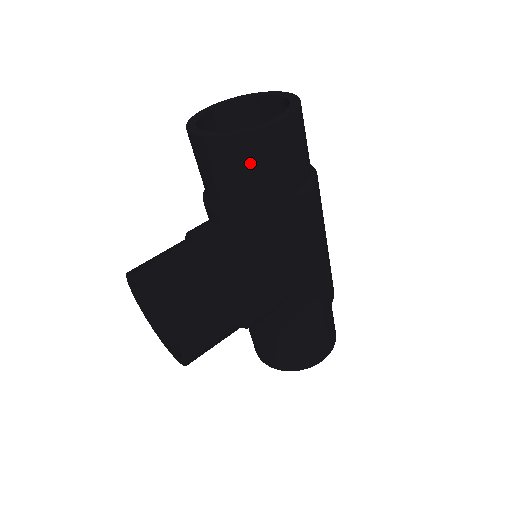
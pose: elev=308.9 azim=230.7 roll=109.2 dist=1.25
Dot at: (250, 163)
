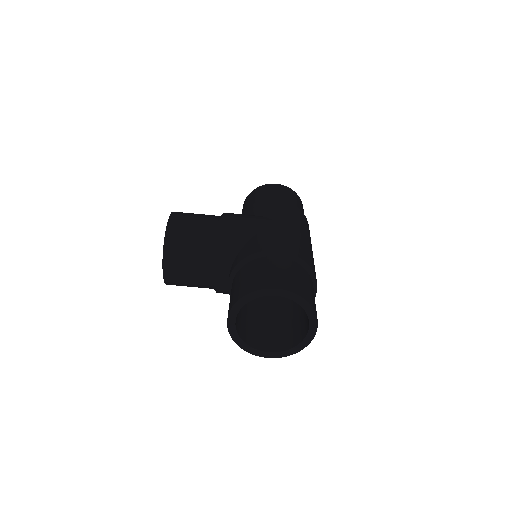
Dot at: occluded
